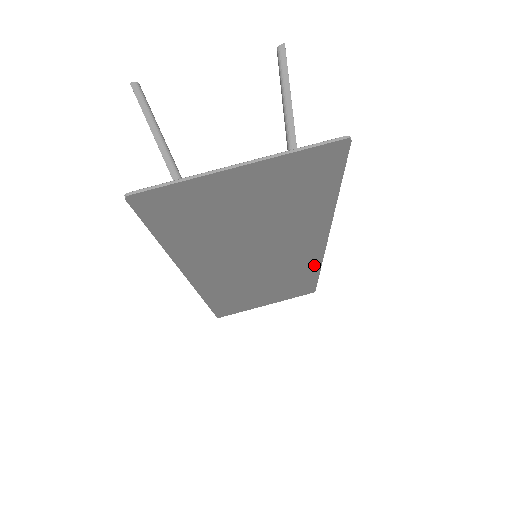
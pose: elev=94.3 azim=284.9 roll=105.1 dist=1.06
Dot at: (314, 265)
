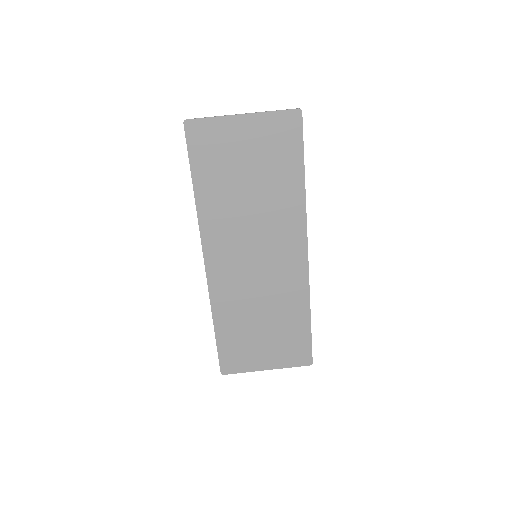
Dot at: (303, 291)
